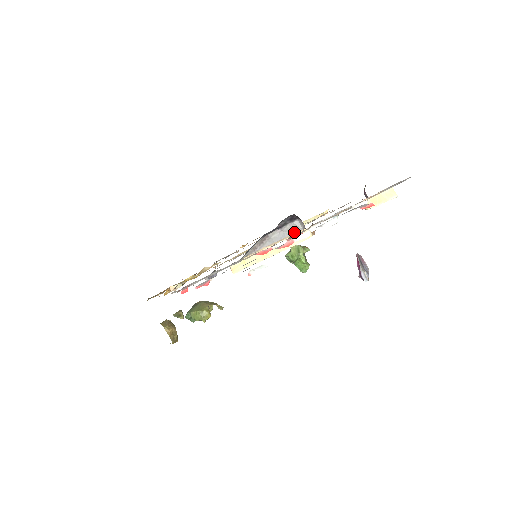
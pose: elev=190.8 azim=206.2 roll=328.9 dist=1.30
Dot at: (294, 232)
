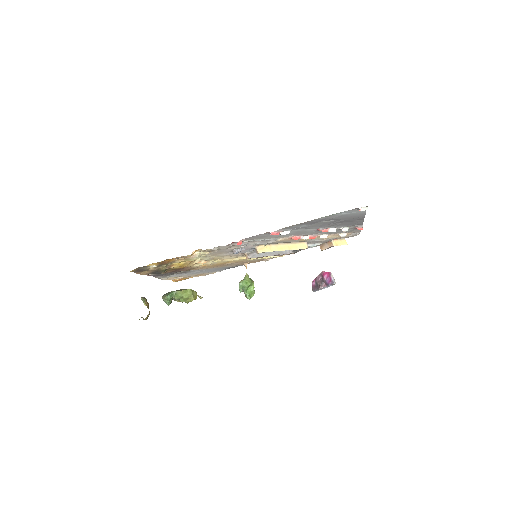
Dot at: occluded
